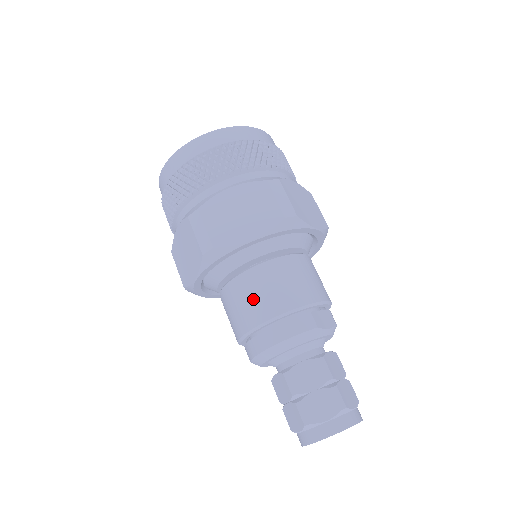
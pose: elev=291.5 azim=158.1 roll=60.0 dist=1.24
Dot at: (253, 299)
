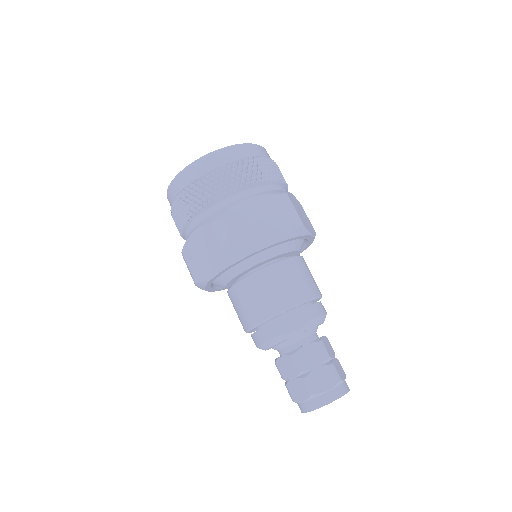
Dot at: (238, 312)
